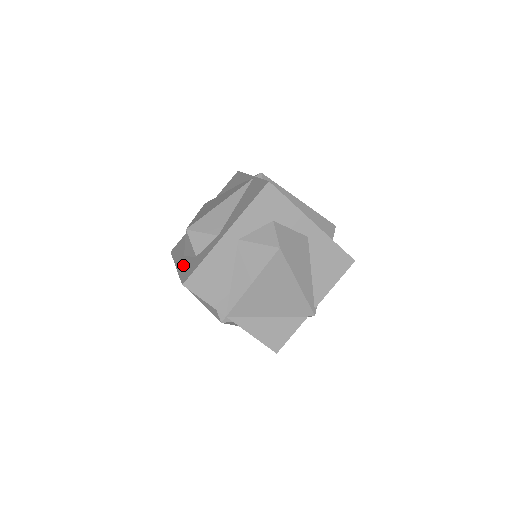
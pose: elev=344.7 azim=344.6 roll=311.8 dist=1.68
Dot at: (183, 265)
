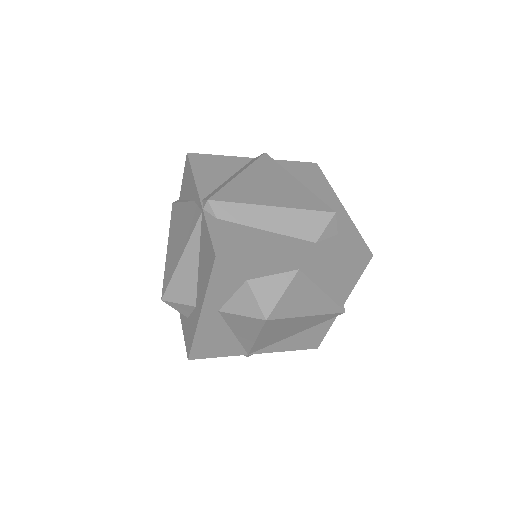
Dot at: (182, 316)
